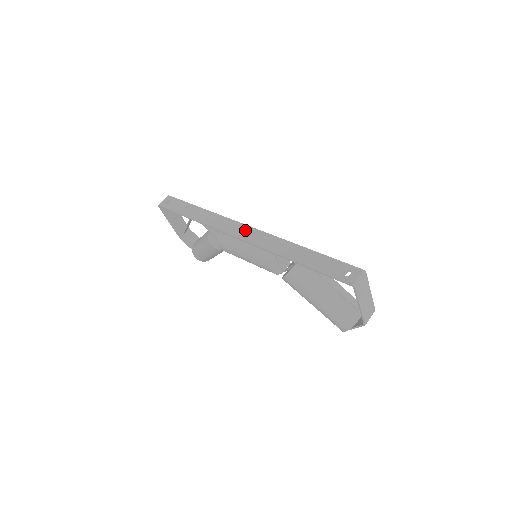
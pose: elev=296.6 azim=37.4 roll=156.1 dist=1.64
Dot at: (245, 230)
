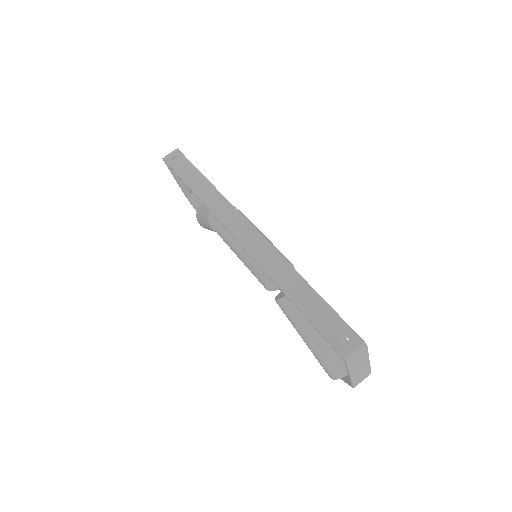
Dot at: (246, 230)
